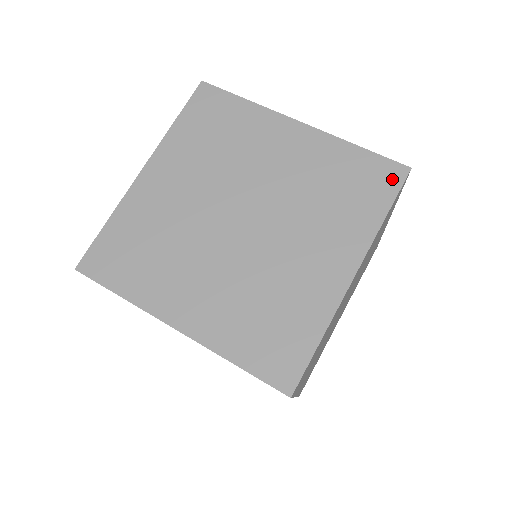
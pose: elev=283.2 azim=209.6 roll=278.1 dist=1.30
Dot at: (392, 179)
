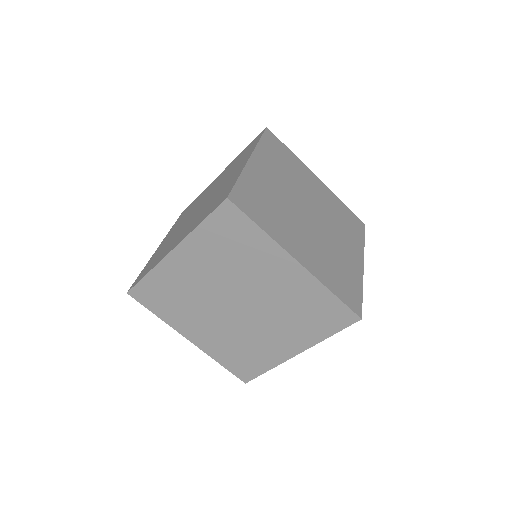
Dot at: (361, 226)
